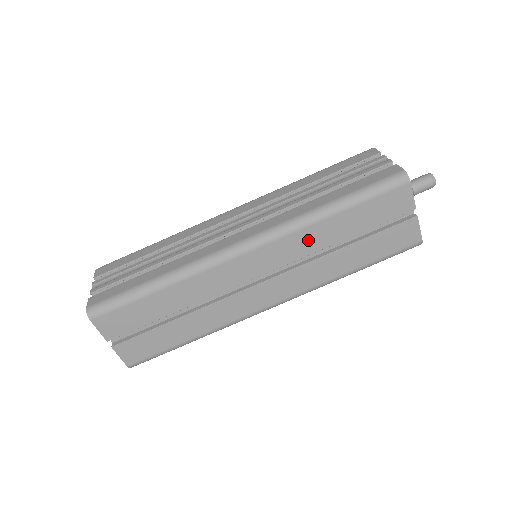
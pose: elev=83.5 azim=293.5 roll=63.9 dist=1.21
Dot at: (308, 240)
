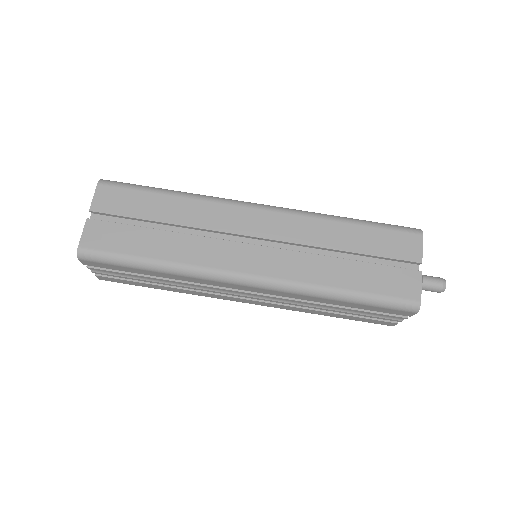
Dot at: (315, 231)
